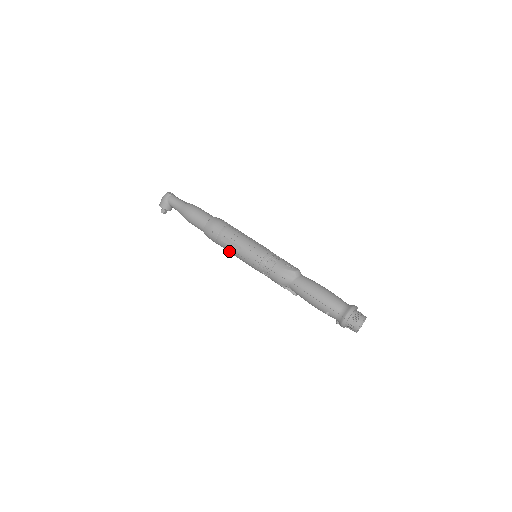
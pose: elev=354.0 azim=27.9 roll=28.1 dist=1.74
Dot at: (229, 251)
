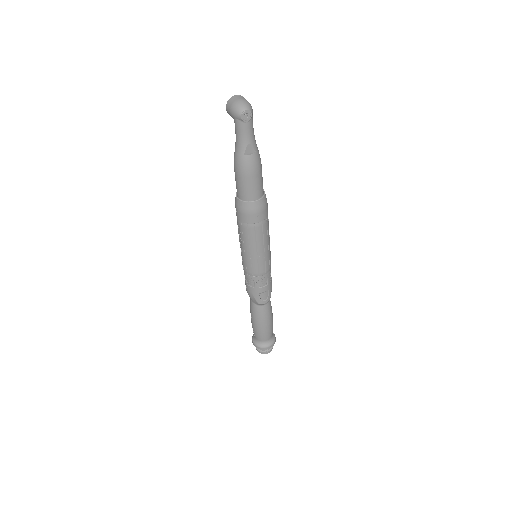
Dot at: occluded
